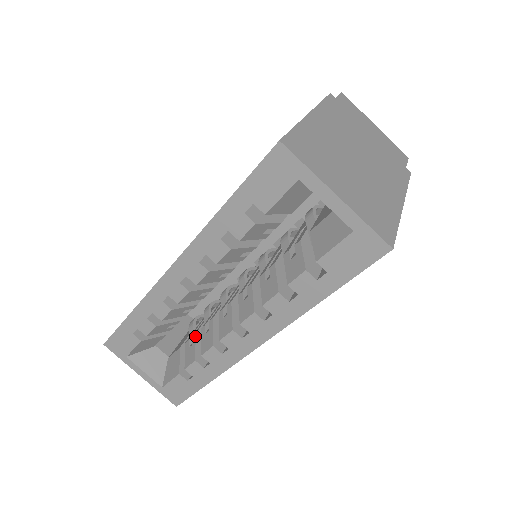
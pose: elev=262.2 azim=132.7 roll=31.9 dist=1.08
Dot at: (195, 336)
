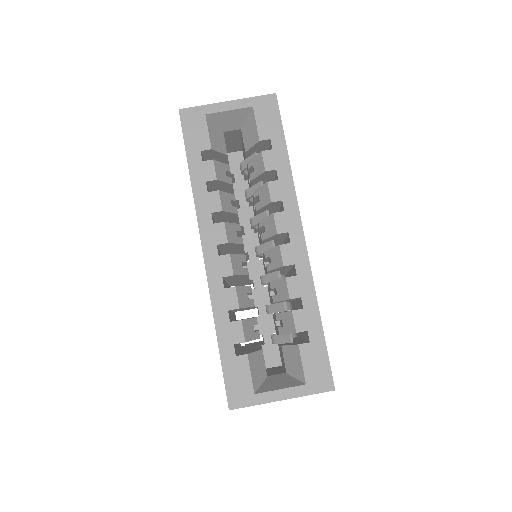
Dot at: (276, 314)
